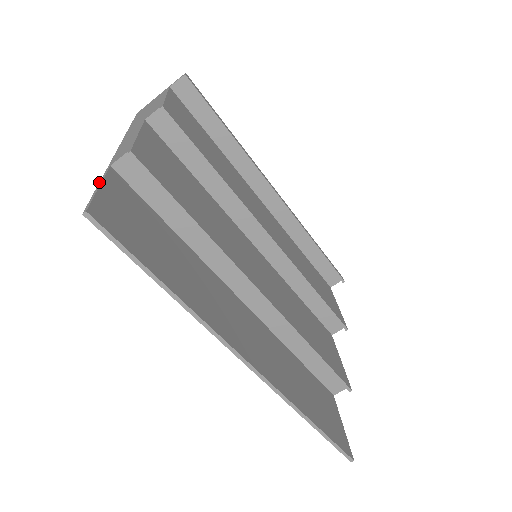
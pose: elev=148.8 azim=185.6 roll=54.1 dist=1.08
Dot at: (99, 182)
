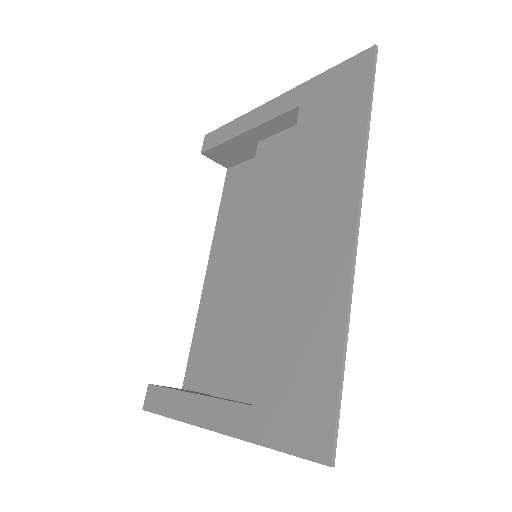
Dot at: (329, 69)
